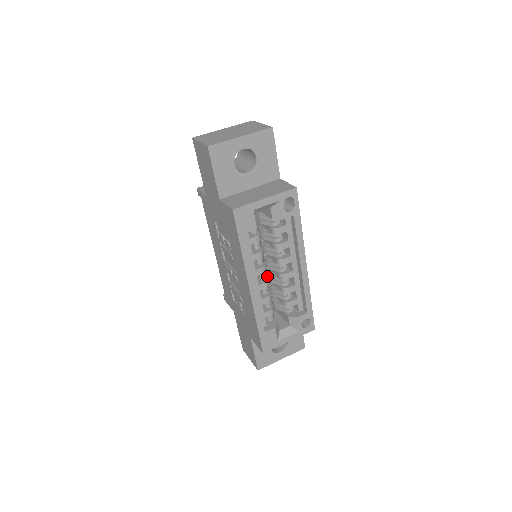
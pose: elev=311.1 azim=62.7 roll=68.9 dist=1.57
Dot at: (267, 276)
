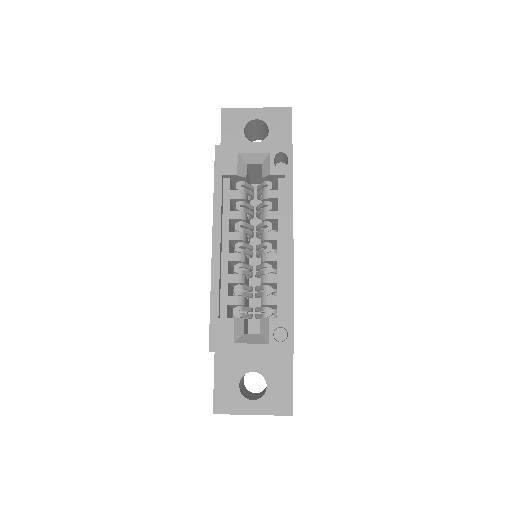
Dot at: occluded
